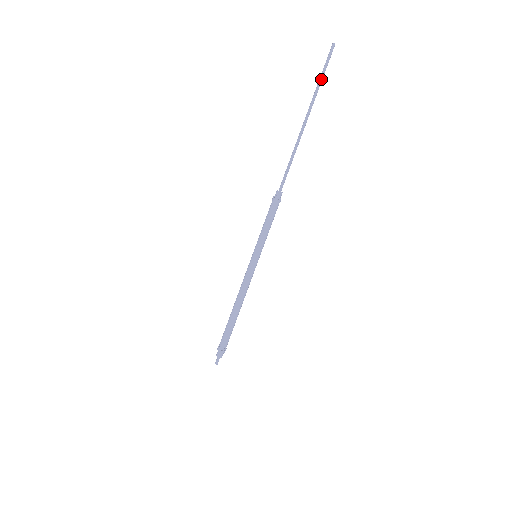
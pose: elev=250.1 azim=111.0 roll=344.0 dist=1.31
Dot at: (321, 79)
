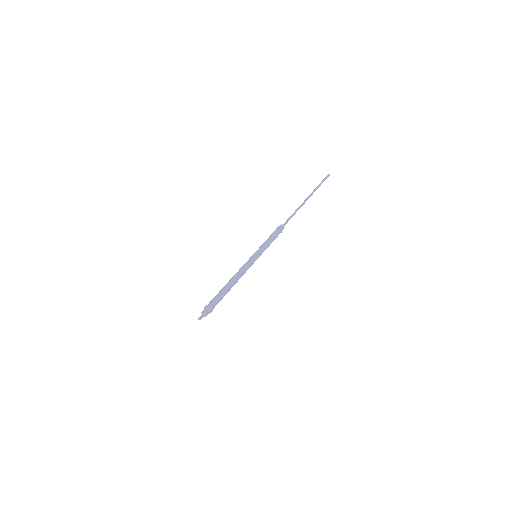
Dot at: (320, 185)
